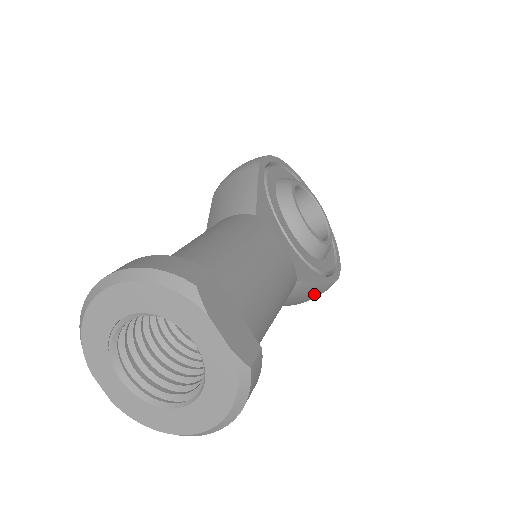
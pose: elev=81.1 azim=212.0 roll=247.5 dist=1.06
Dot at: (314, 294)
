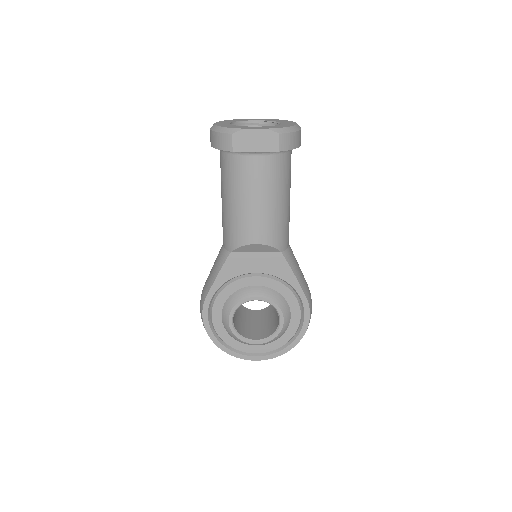
Dot at: occluded
